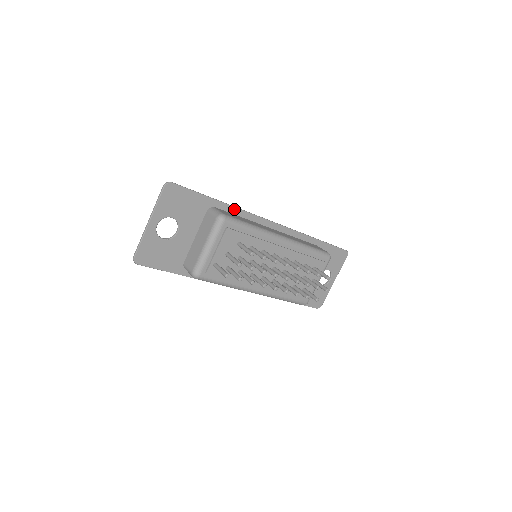
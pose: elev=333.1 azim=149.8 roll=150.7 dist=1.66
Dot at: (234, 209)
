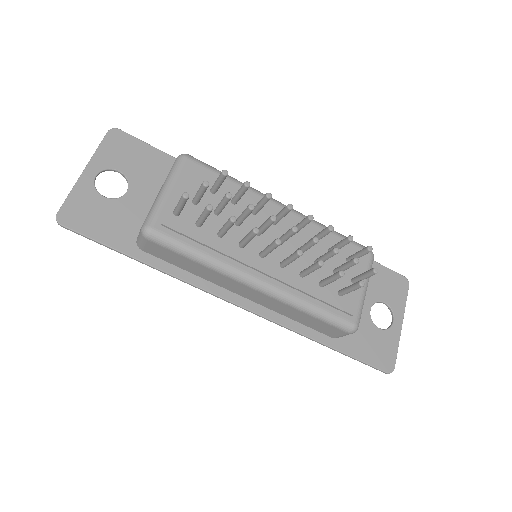
Dot at: occluded
